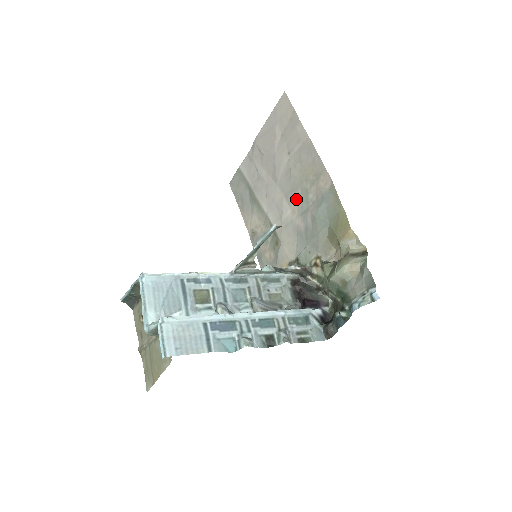
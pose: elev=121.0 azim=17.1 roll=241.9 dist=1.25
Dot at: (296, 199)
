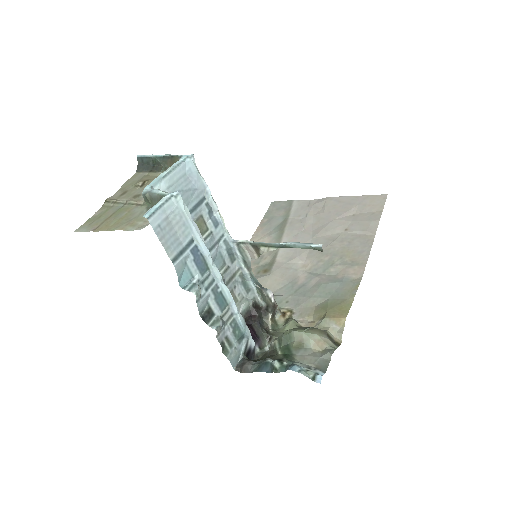
Dot at: (318, 260)
